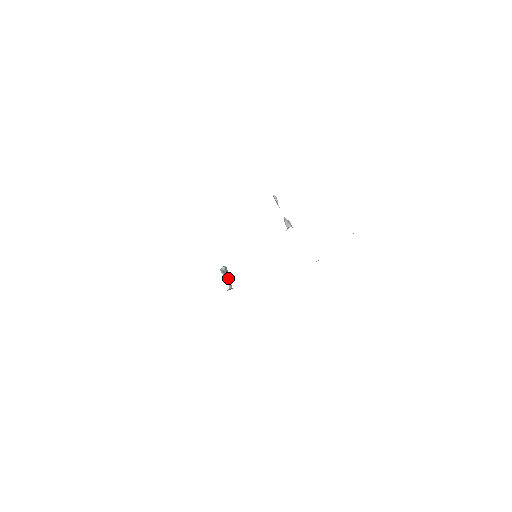
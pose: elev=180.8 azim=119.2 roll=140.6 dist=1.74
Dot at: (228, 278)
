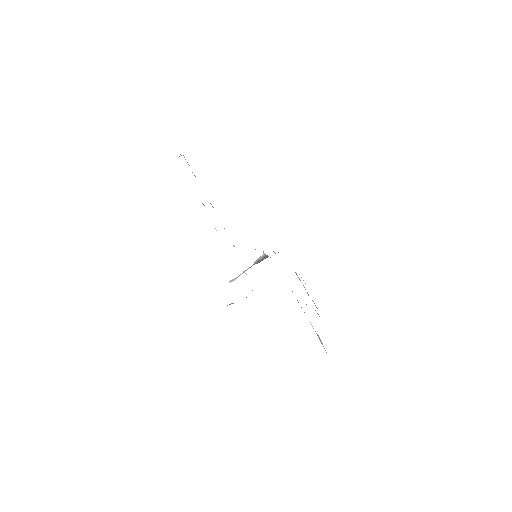
Dot at: occluded
